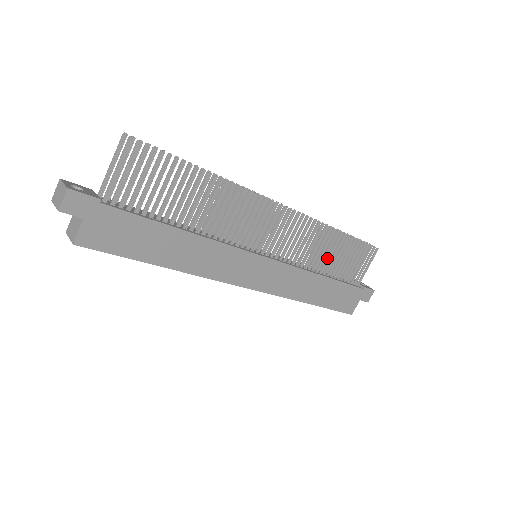
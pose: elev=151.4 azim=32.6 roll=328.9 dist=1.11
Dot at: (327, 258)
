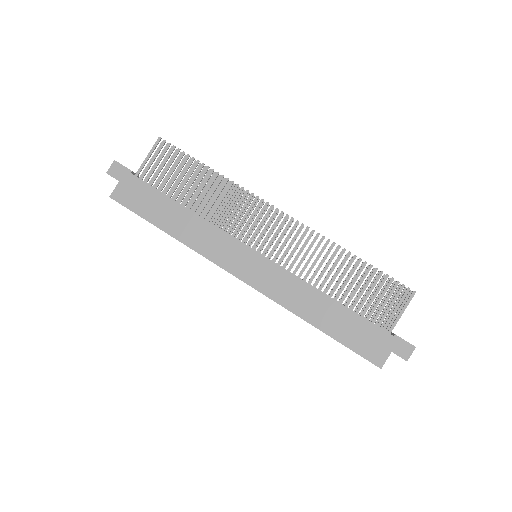
Dot at: (338, 280)
